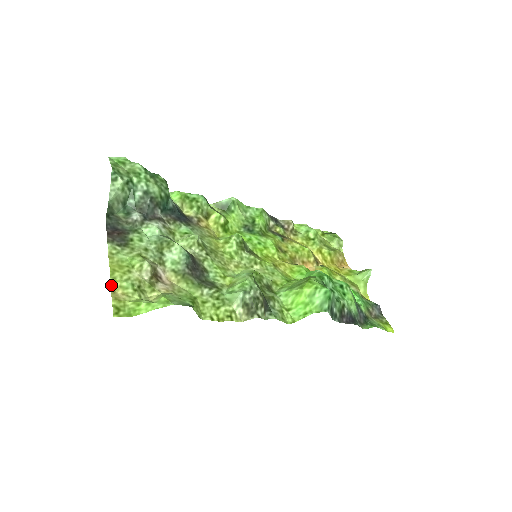
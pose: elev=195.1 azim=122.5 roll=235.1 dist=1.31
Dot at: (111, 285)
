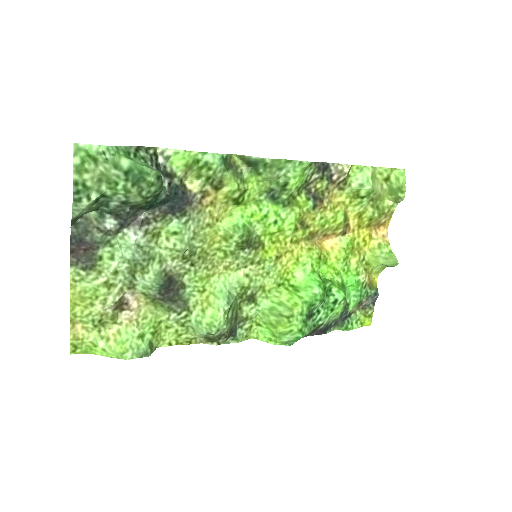
Dot at: (71, 319)
